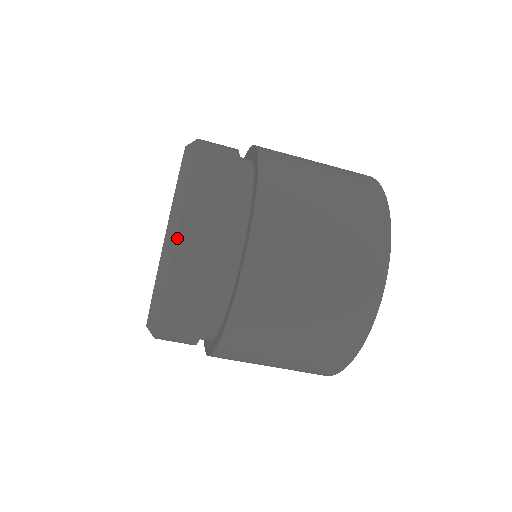
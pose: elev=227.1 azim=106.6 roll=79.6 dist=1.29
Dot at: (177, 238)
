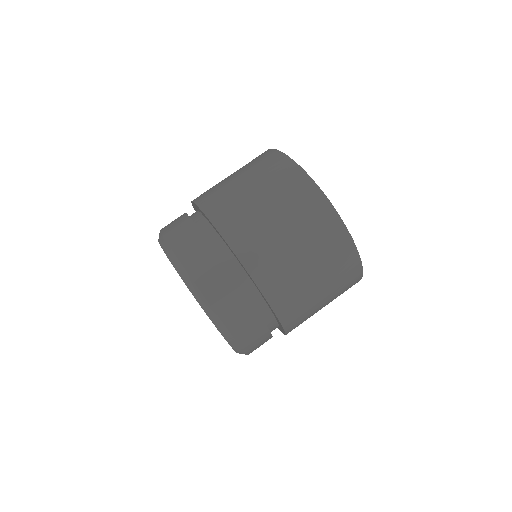
Dot at: occluded
